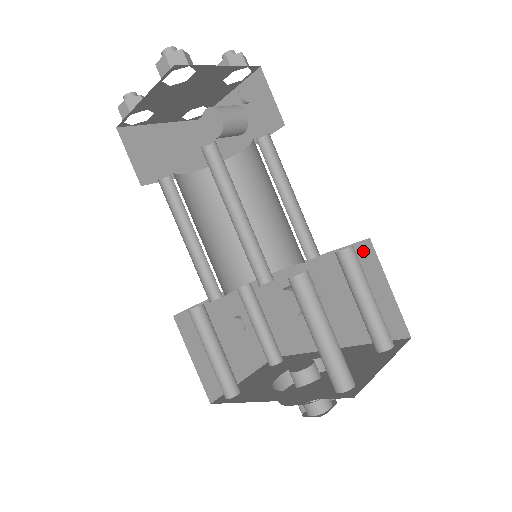
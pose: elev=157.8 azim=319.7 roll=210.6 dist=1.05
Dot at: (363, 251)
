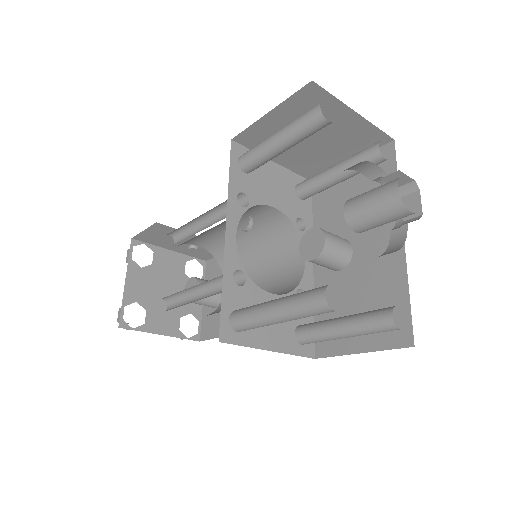
Dot at: occluded
